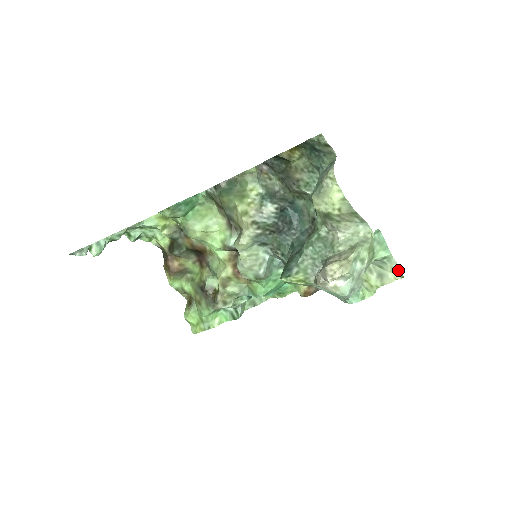
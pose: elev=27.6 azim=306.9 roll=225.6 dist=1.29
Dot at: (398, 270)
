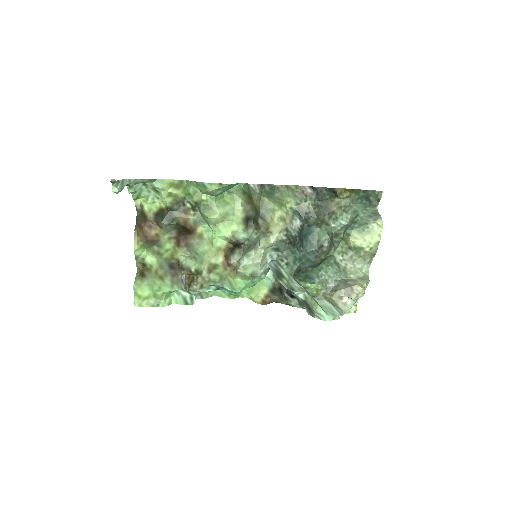
Dot at: (355, 306)
